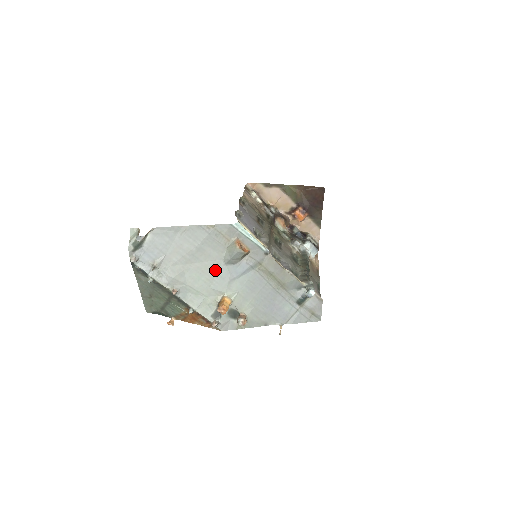
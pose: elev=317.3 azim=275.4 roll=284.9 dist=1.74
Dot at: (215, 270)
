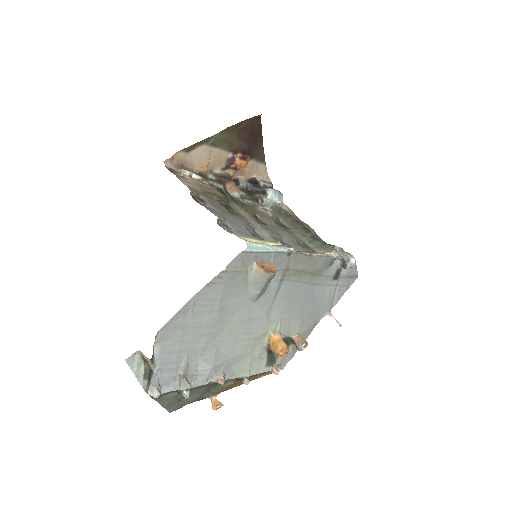
Dot at: (247, 317)
